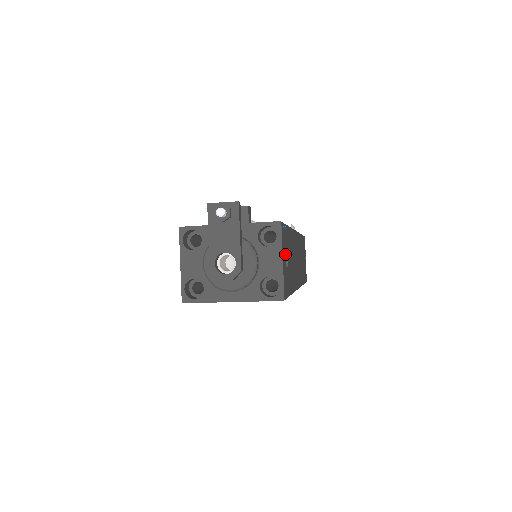
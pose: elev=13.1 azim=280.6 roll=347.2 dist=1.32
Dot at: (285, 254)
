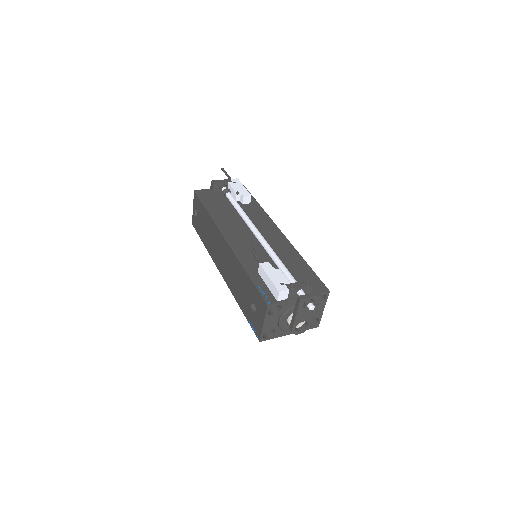
Dot at: occluded
